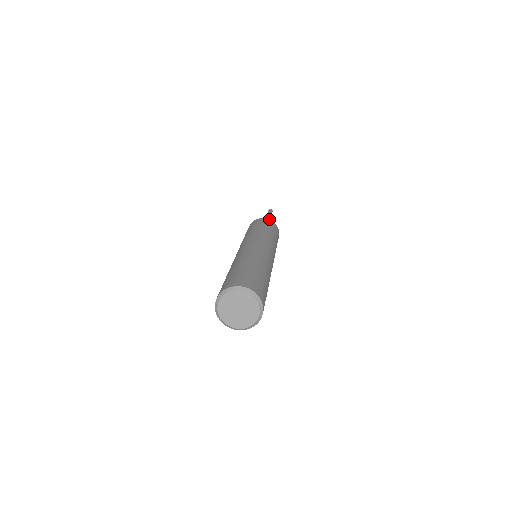
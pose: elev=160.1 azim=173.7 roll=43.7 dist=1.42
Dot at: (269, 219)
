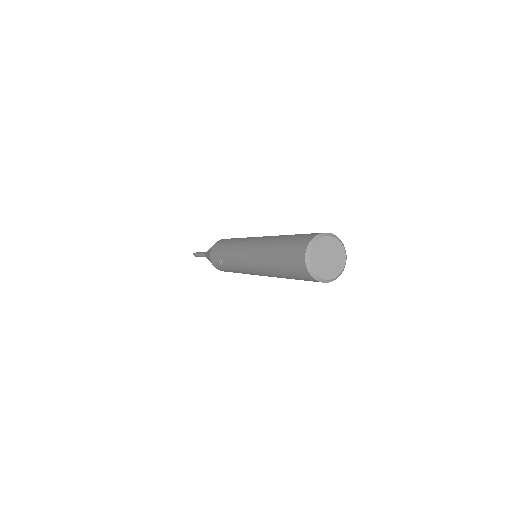
Dot at: occluded
